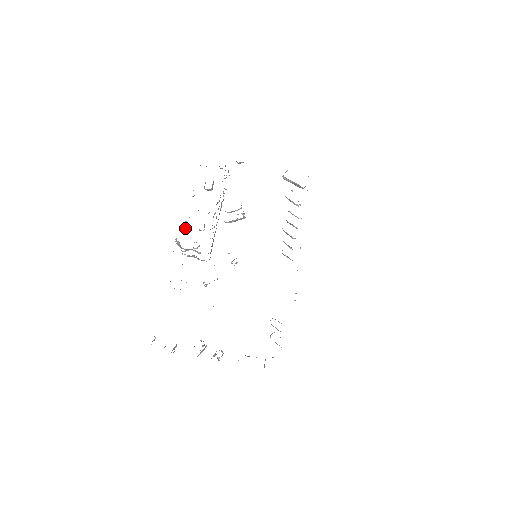
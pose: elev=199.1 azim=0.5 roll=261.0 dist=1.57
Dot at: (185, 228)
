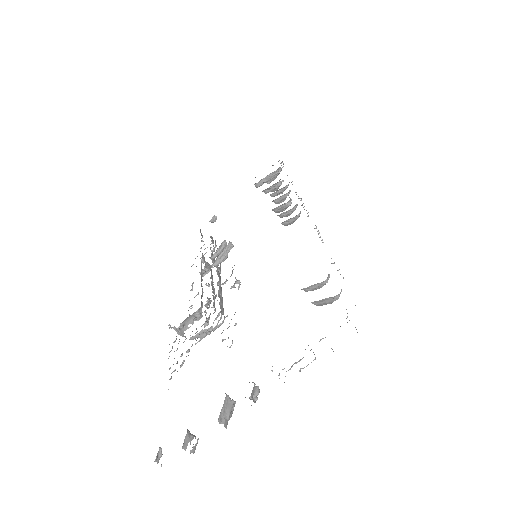
Dot at: (193, 321)
